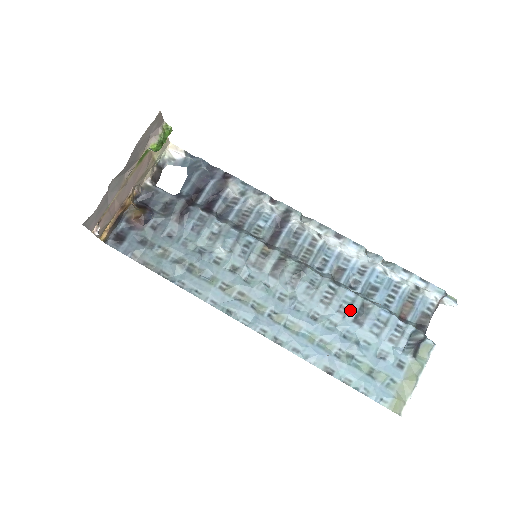
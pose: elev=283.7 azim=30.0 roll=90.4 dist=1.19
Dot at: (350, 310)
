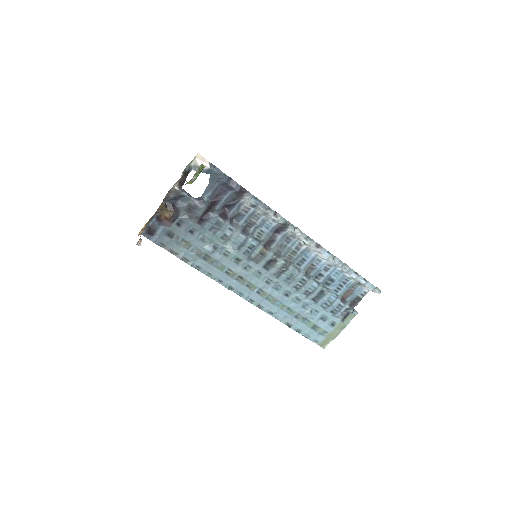
Dot at: (312, 294)
